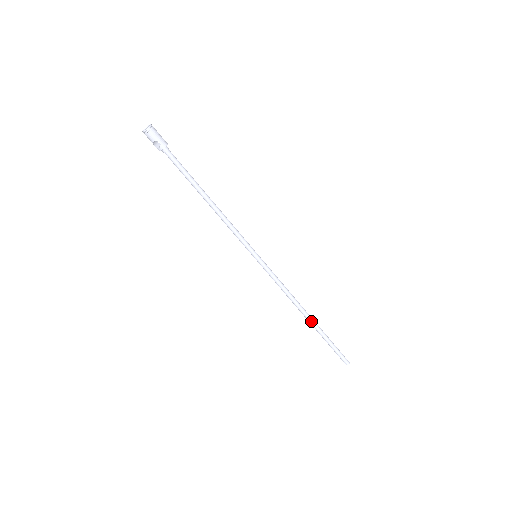
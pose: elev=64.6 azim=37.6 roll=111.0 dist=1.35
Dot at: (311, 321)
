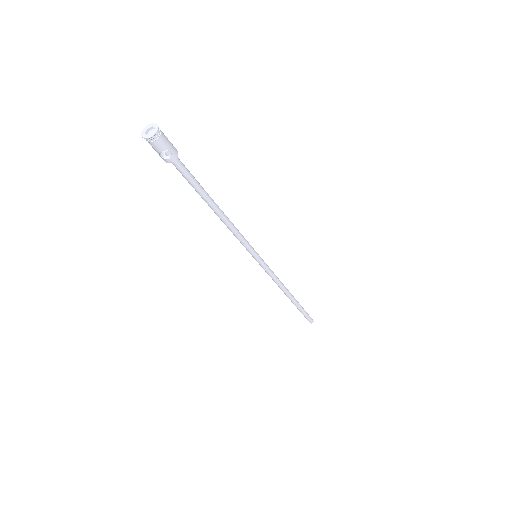
Dot at: (293, 299)
